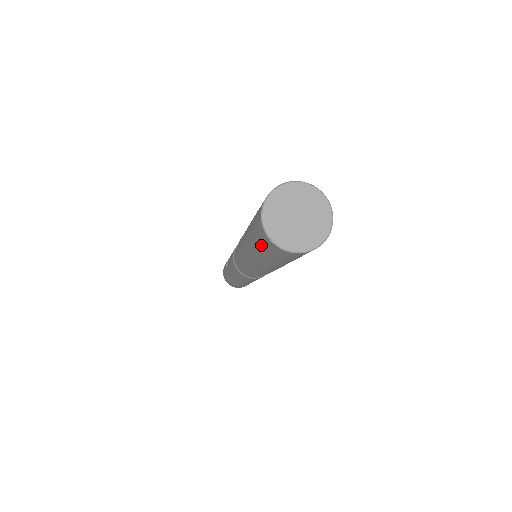
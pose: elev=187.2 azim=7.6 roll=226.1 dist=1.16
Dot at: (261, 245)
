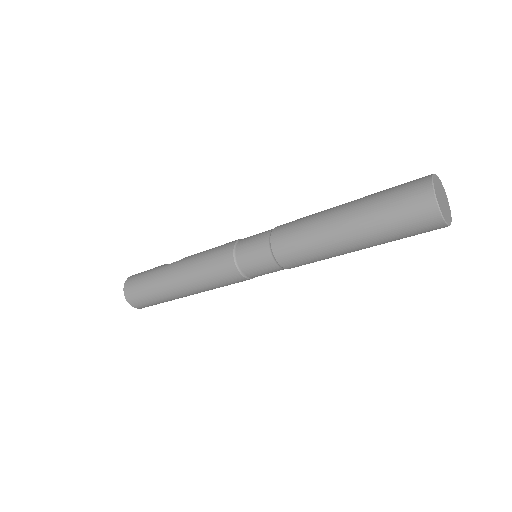
Dot at: (396, 199)
